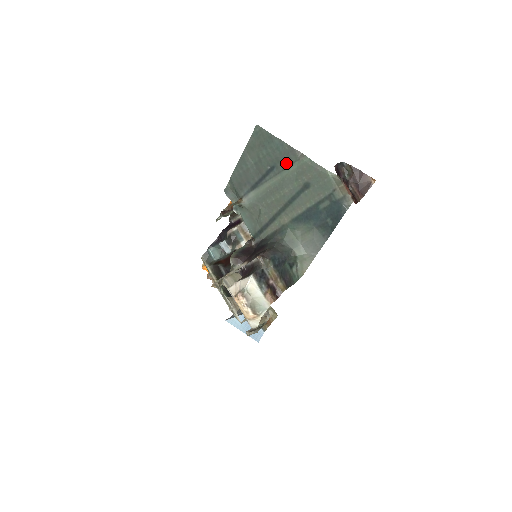
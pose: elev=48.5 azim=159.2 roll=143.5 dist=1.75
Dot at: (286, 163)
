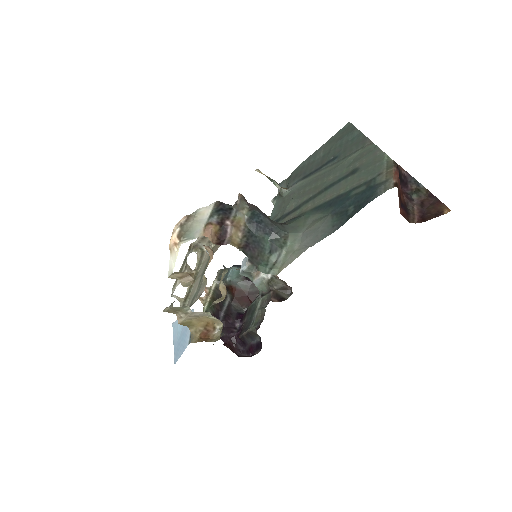
Dot at: (350, 152)
